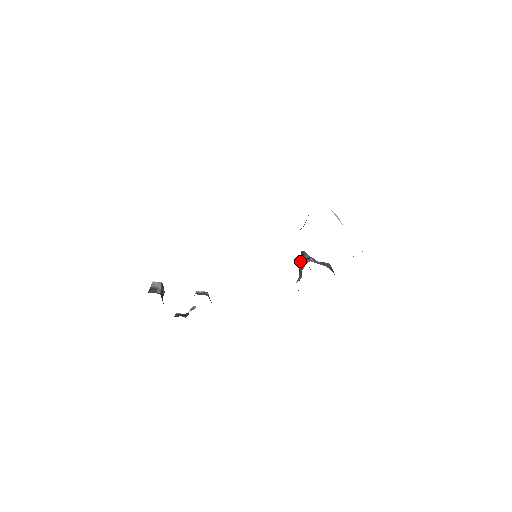
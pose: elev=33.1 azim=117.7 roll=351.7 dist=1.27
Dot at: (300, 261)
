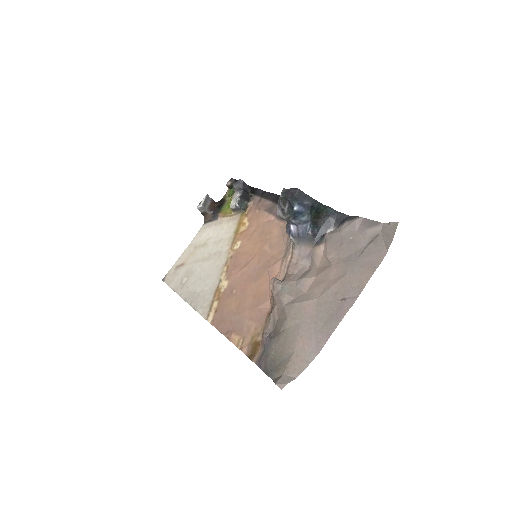
Dot at: occluded
